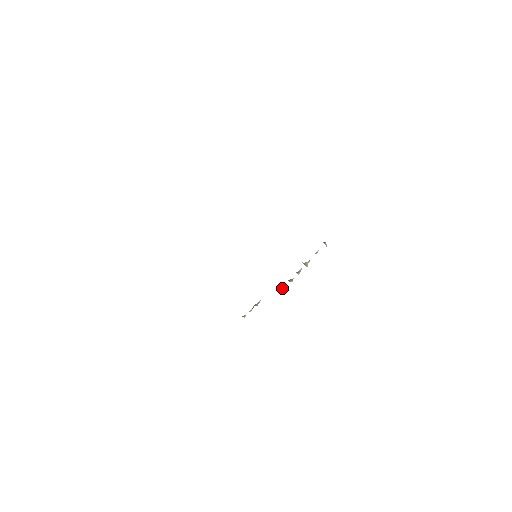
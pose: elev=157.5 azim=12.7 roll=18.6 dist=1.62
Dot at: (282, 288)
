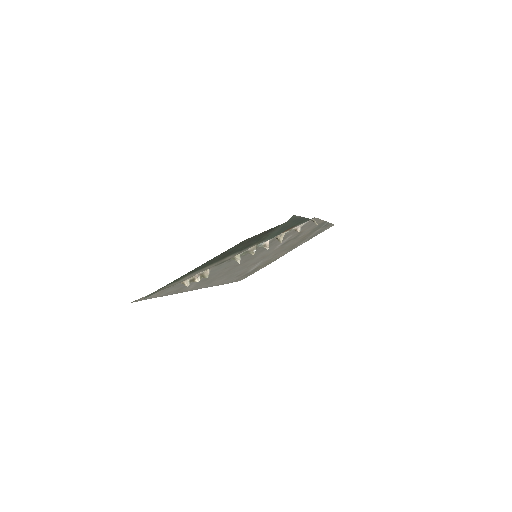
Dot at: (239, 260)
